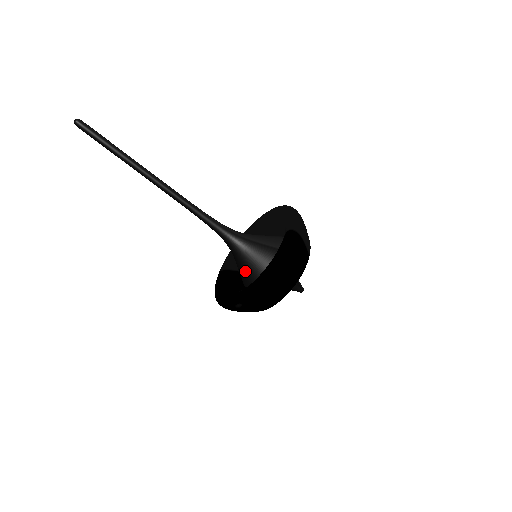
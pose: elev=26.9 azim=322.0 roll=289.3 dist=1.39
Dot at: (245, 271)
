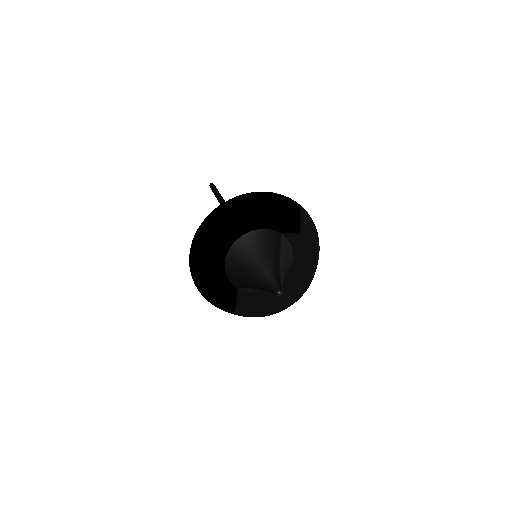
Dot at: occluded
